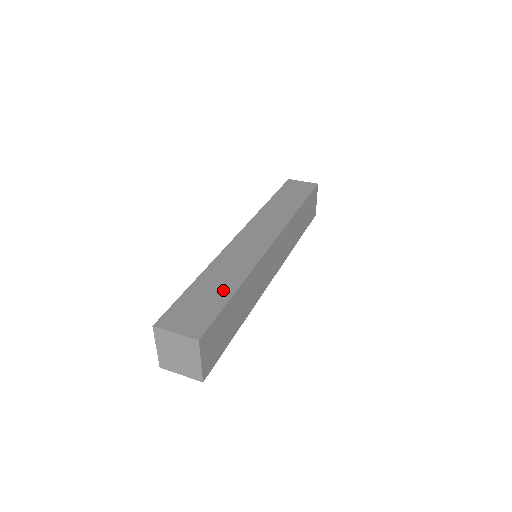
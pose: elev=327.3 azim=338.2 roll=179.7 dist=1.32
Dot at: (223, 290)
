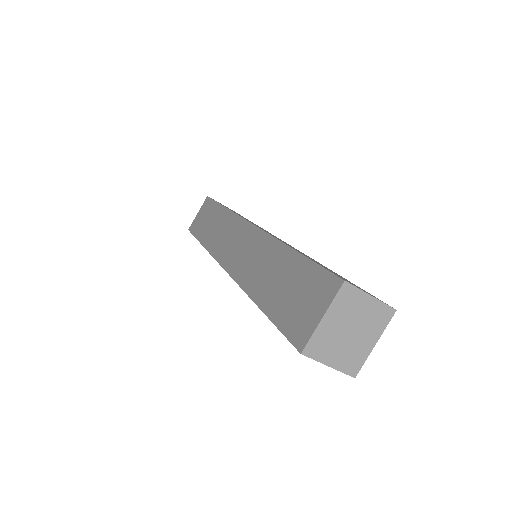
Dot at: occluded
